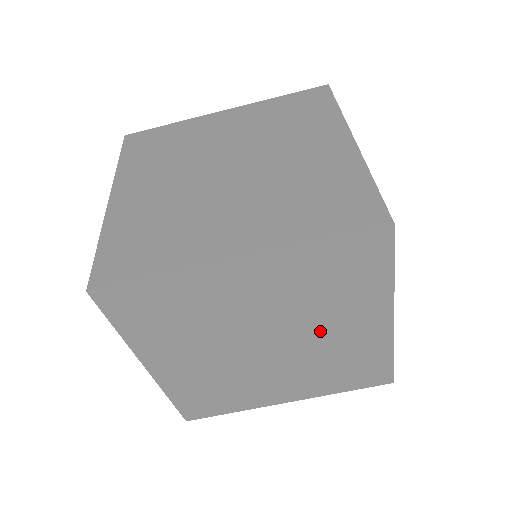
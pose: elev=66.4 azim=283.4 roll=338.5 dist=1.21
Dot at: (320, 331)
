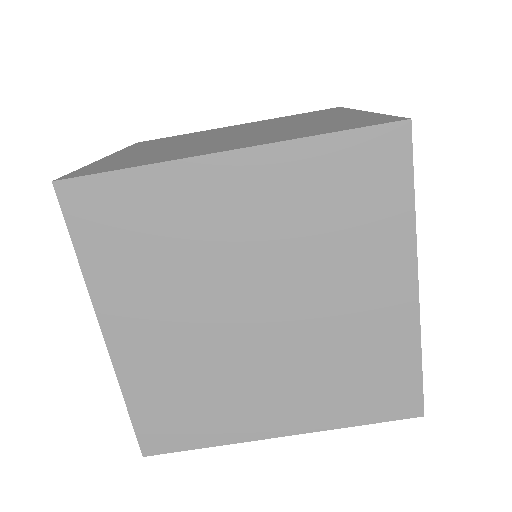
Dot at: (326, 295)
